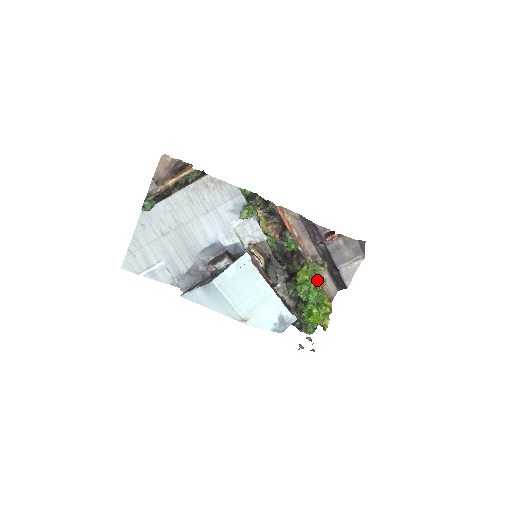
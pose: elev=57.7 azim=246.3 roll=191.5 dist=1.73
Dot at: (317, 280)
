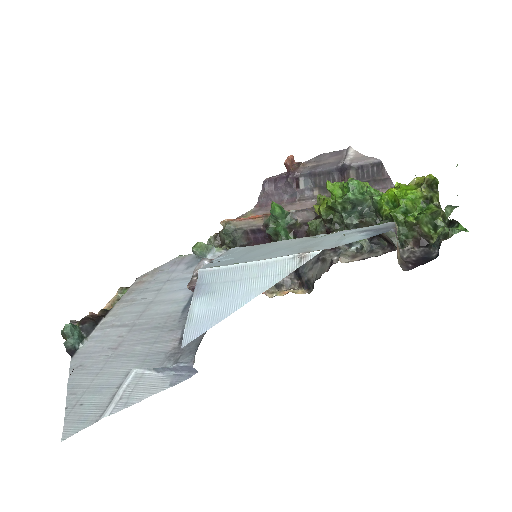
Dot at: occluded
